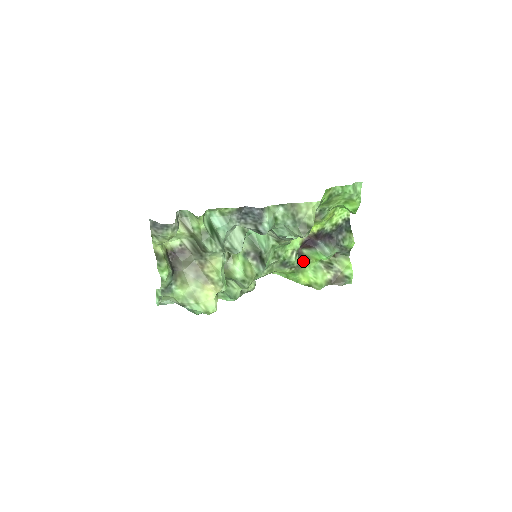
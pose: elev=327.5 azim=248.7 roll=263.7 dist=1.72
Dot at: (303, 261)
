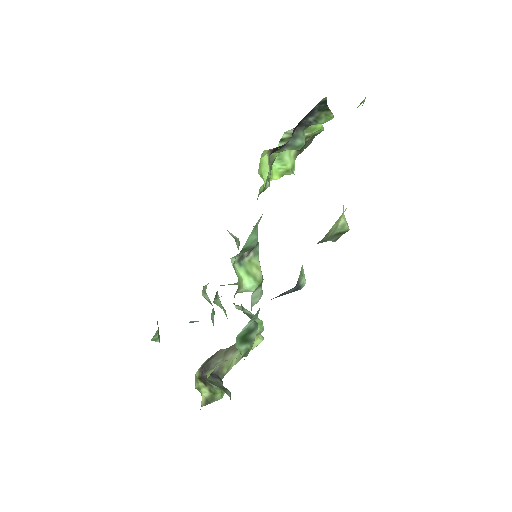
Dot at: occluded
